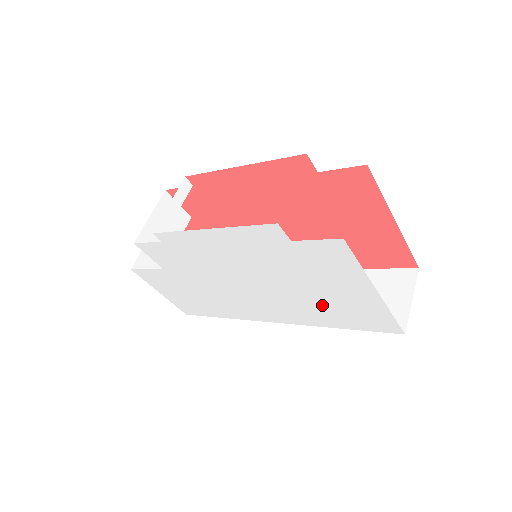
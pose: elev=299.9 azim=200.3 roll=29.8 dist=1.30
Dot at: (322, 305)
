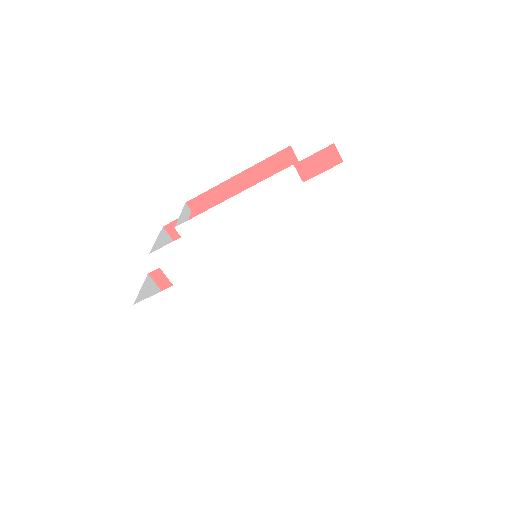
Dot at: (327, 265)
